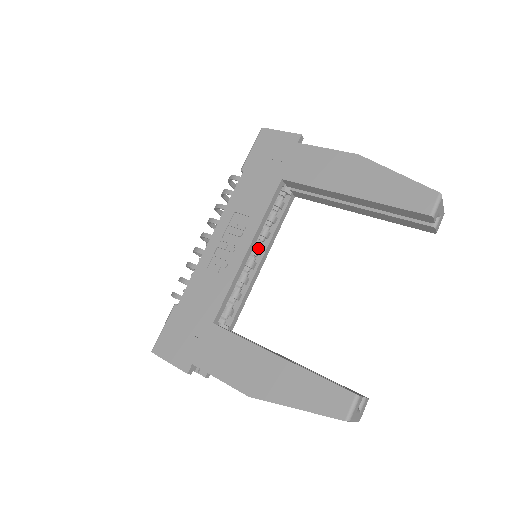
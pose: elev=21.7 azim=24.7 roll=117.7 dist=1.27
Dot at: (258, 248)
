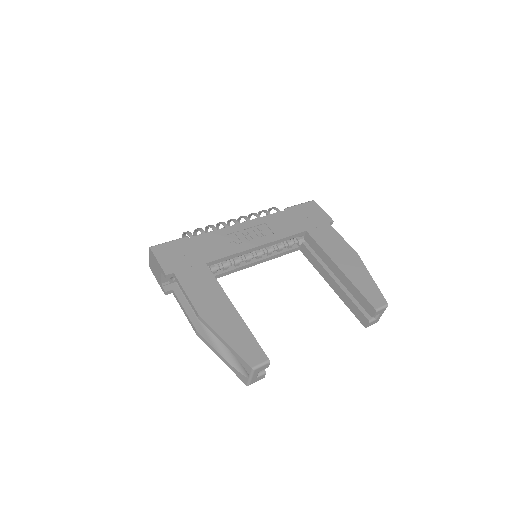
Dot at: (260, 254)
